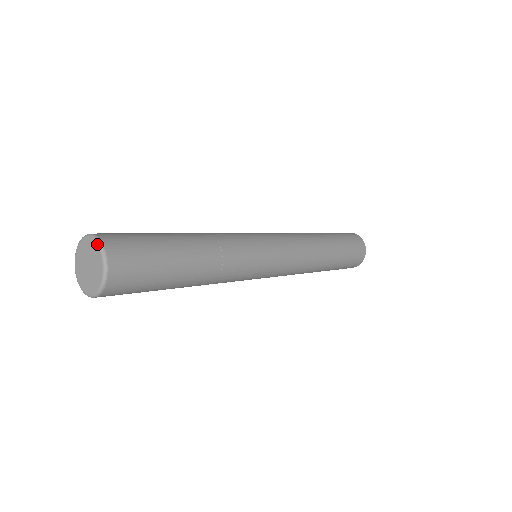
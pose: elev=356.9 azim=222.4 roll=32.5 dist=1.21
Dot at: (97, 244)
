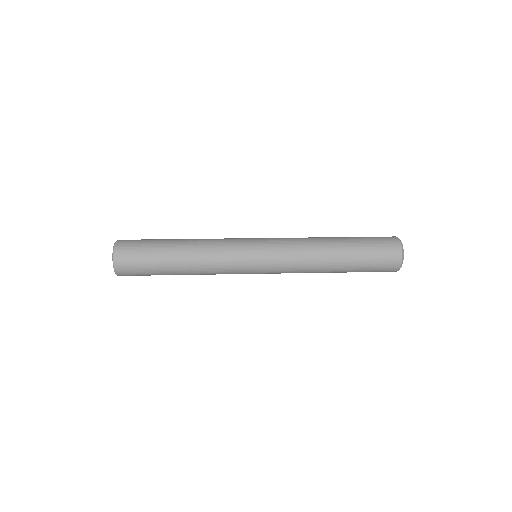
Dot at: (114, 244)
